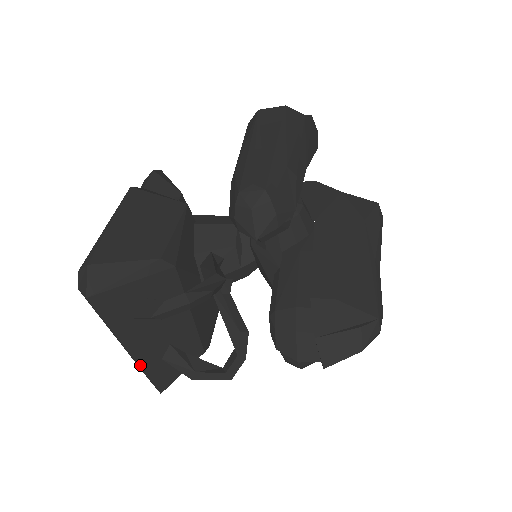
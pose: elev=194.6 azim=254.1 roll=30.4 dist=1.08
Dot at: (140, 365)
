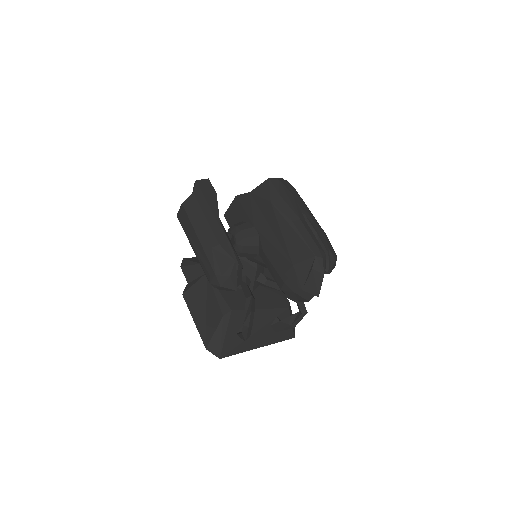
Dot at: (270, 344)
